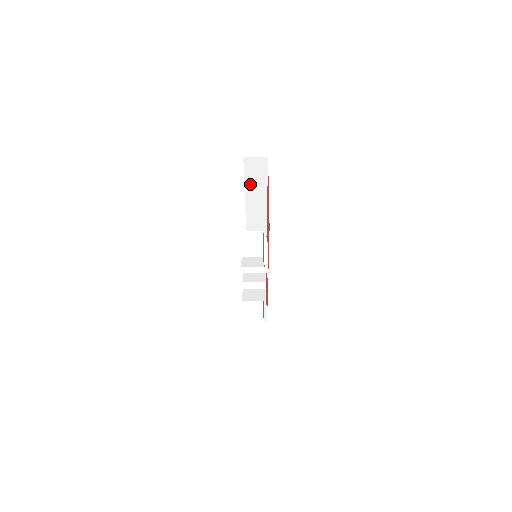
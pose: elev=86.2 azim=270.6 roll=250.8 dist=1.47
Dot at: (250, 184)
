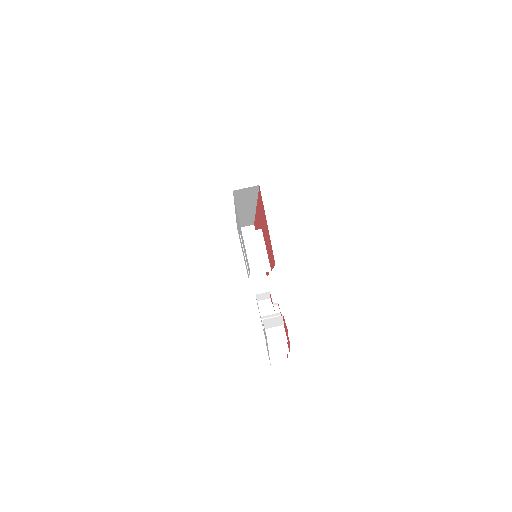
Dot at: (240, 198)
